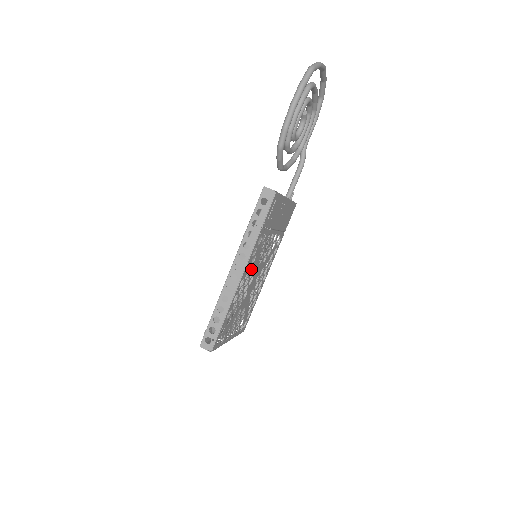
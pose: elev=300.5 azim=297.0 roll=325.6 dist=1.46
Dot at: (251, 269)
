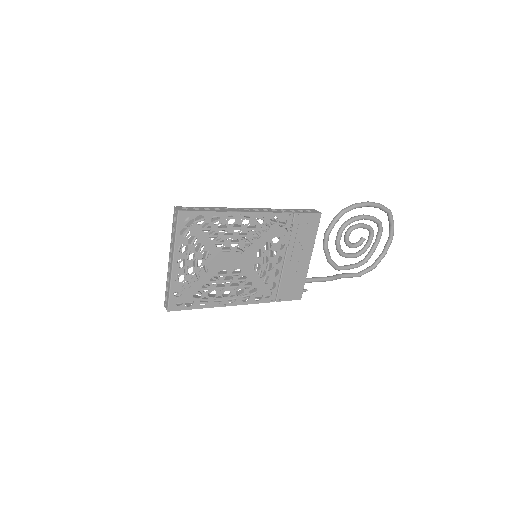
Dot at: occluded
